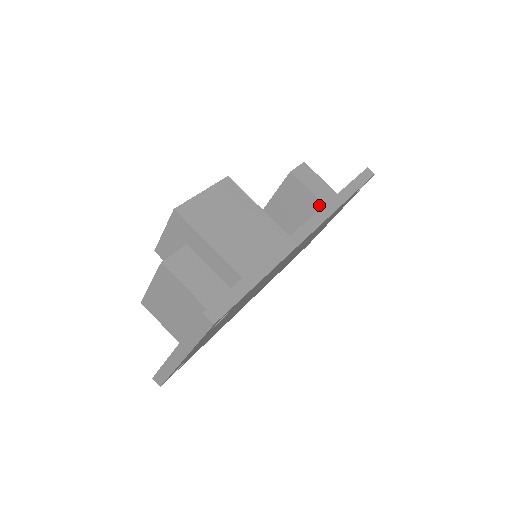
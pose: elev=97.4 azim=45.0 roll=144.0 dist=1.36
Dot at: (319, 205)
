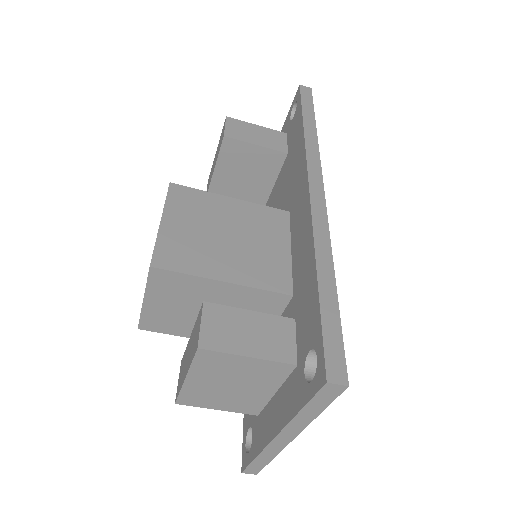
Dot at: (277, 156)
